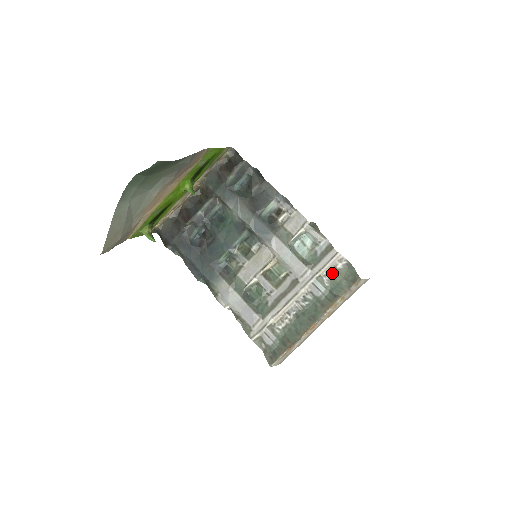
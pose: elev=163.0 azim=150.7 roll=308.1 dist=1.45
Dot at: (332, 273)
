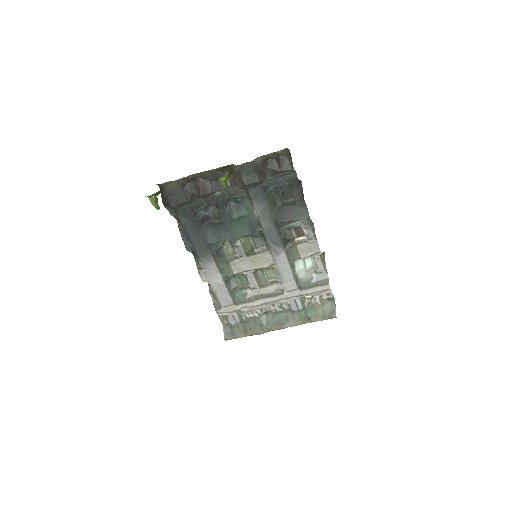
Dot at: (315, 299)
